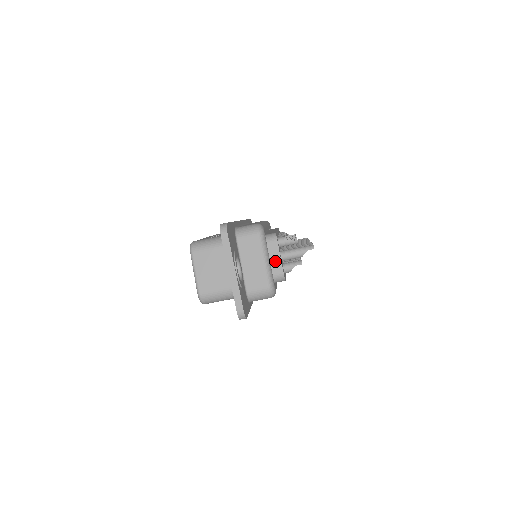
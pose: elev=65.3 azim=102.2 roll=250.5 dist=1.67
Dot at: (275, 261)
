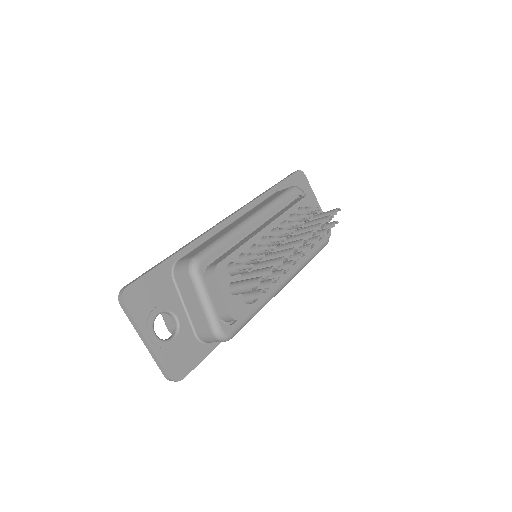
Dot at: (219, 302)
